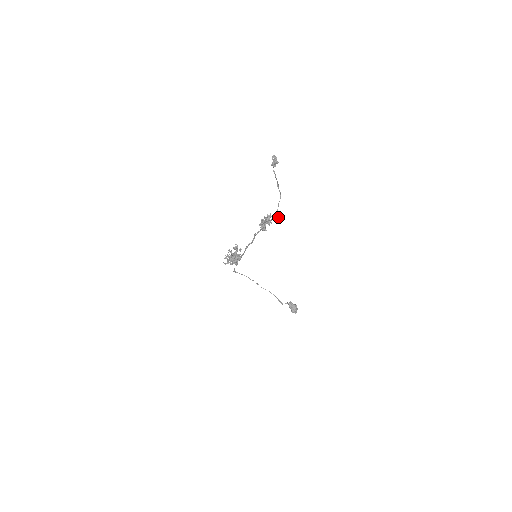
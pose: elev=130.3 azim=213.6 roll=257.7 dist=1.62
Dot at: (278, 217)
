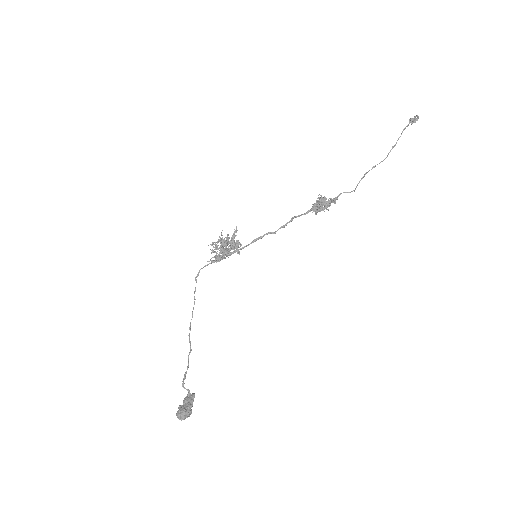
Dot at: occluded
